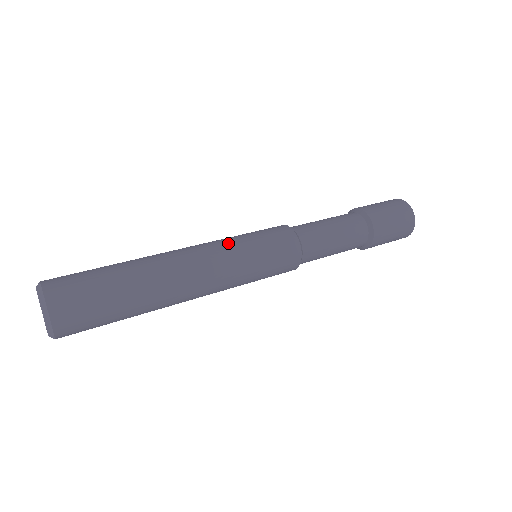
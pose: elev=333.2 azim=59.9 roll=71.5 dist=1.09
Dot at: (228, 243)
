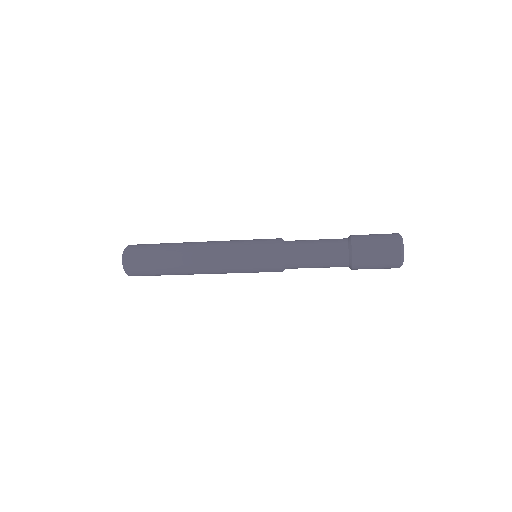
Dot at: (233, 240)
